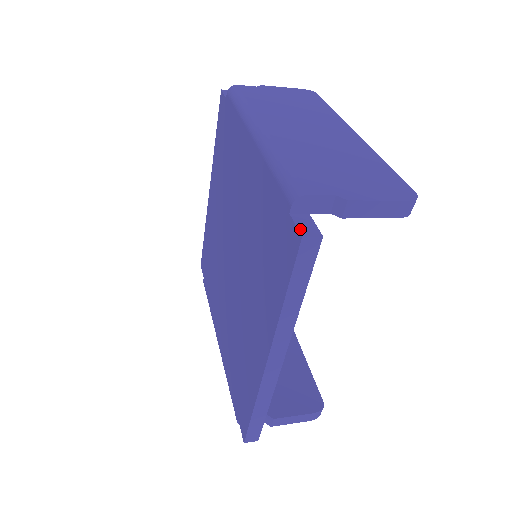
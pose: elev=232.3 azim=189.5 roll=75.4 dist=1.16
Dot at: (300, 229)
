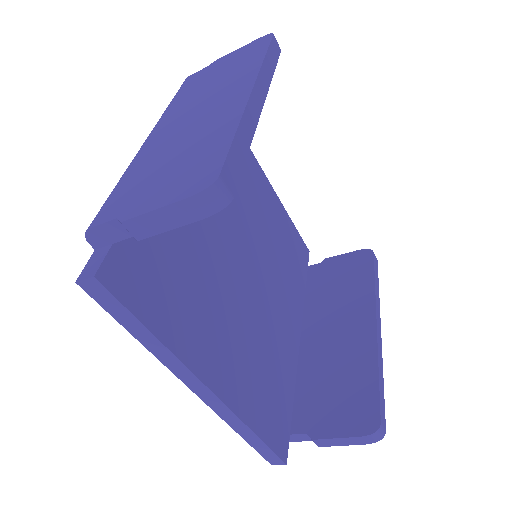
Dot at: (83, 271)
